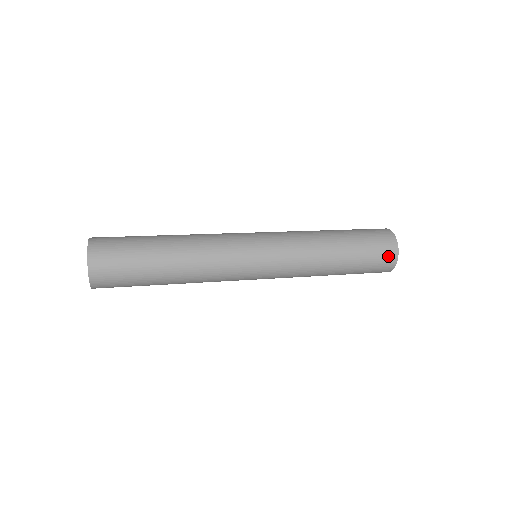
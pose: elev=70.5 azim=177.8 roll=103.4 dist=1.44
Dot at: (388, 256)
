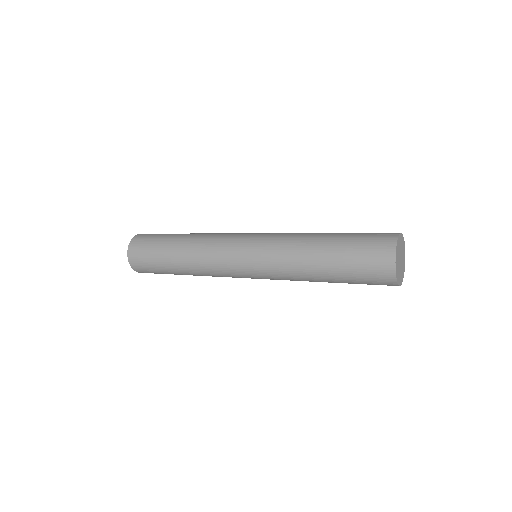
Dot at: (382, 247)
